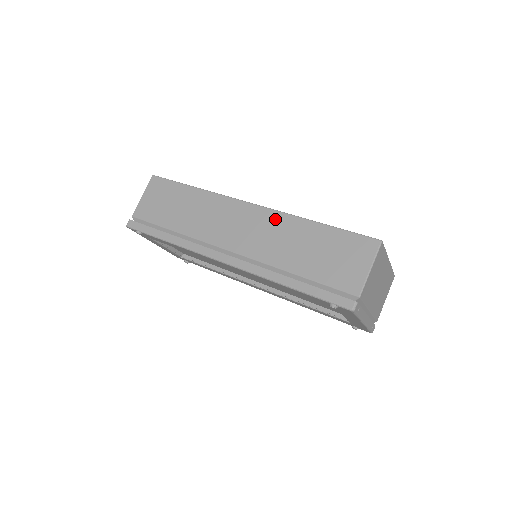
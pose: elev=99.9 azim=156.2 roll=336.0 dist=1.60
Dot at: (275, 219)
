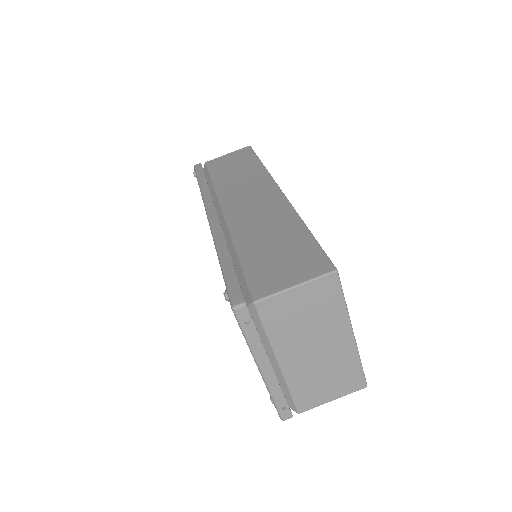
Dot at: (280, 207)
